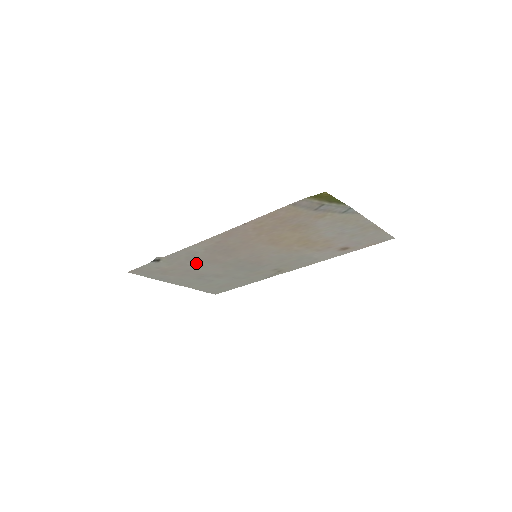
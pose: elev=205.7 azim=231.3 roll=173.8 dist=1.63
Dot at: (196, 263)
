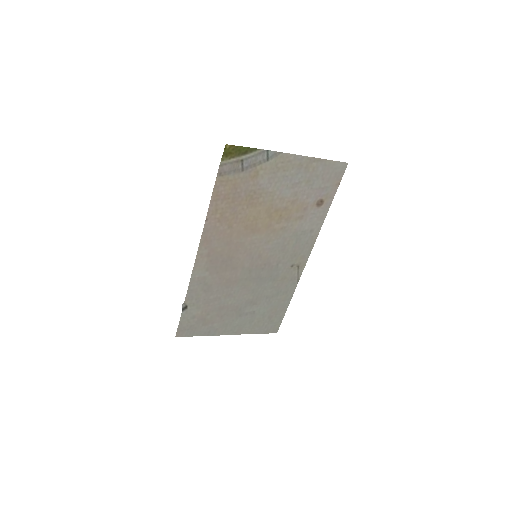
Dot at: (217, 294)
